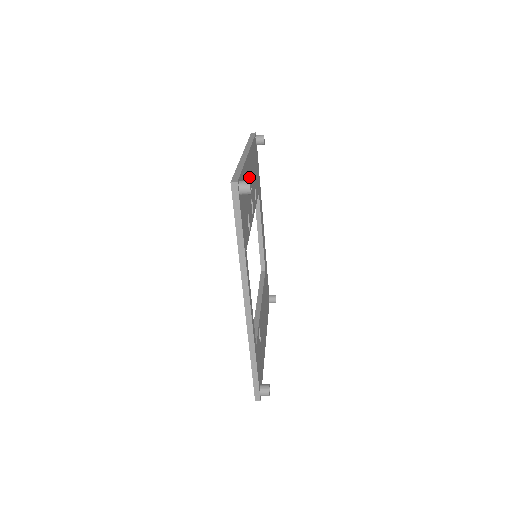
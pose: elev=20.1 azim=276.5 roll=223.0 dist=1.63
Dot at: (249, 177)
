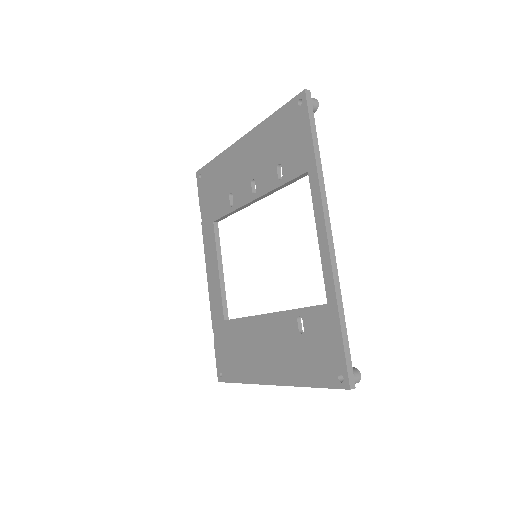
Dot at: occluded
